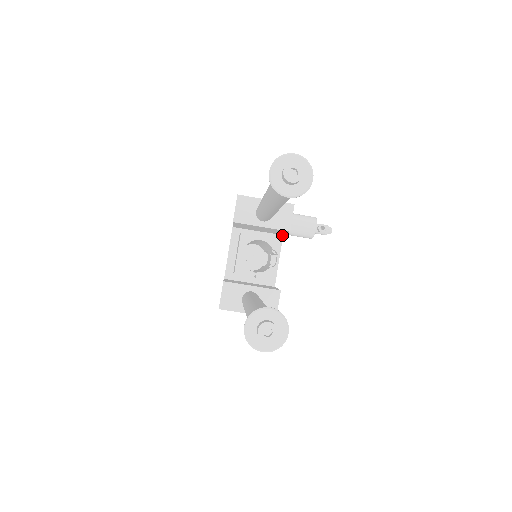
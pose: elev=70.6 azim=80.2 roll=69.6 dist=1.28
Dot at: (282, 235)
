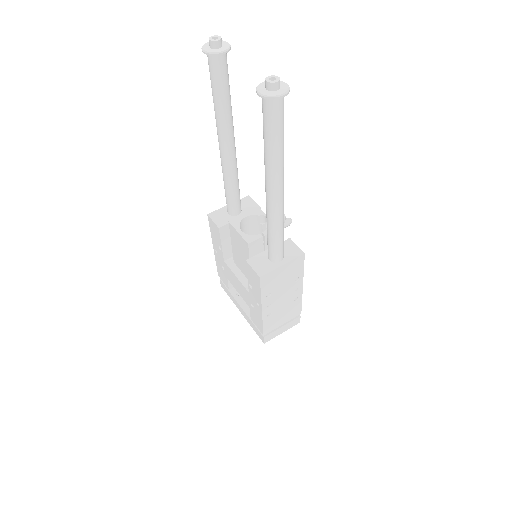
Dot at: occluded
